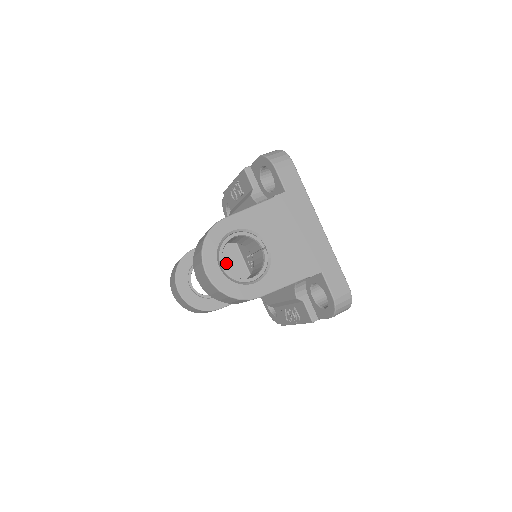
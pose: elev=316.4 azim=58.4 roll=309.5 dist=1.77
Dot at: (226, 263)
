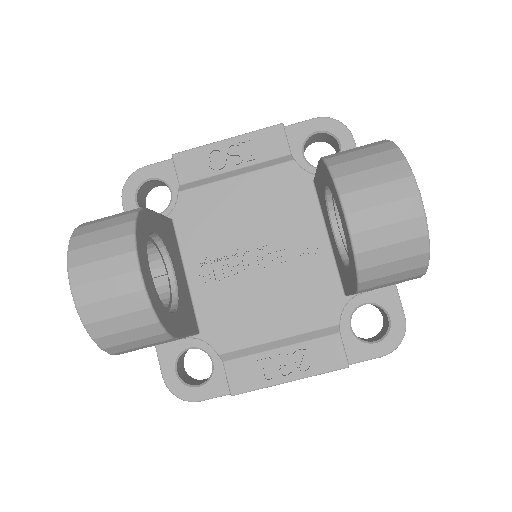
Dot at: (174, 262)
